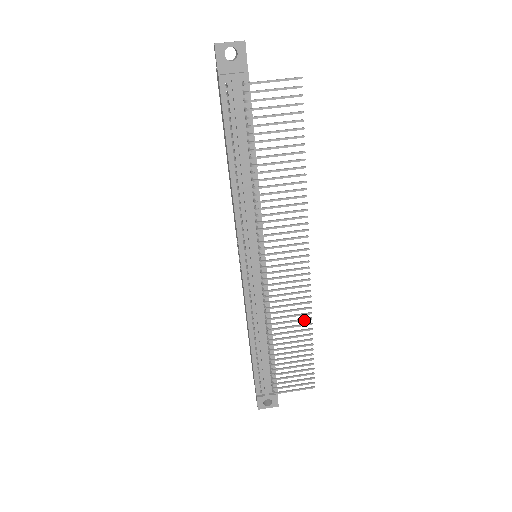
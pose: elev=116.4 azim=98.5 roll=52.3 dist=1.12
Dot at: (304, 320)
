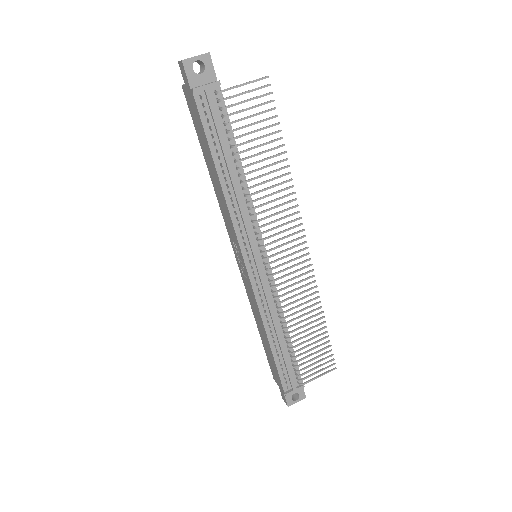
Dot at: (314, 305)
